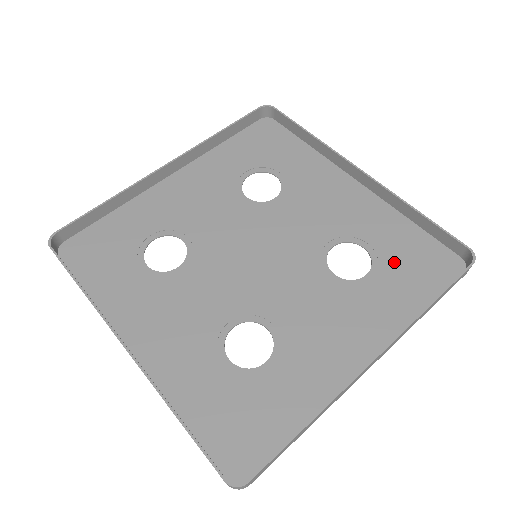
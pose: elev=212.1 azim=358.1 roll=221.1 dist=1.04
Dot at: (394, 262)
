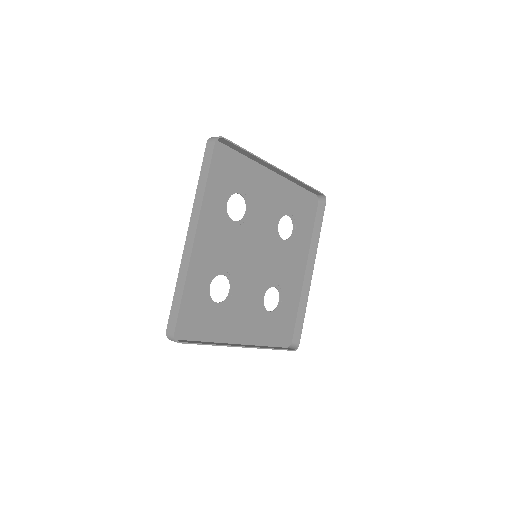
Dot at: (279, 318)
